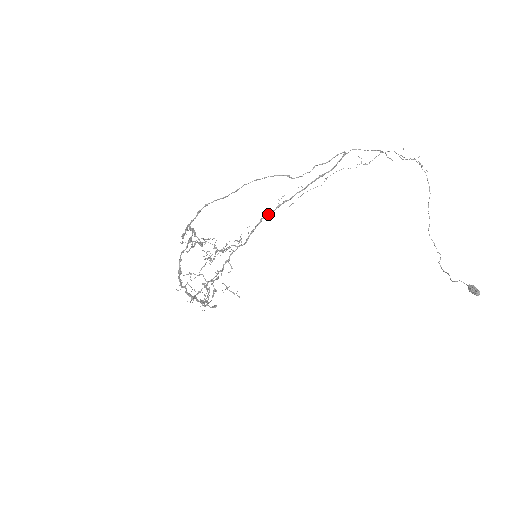
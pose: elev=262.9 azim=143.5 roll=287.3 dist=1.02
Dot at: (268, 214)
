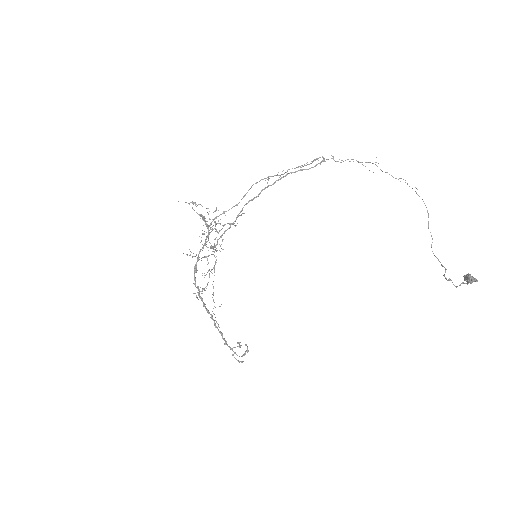
Dot at: (256, 197)
